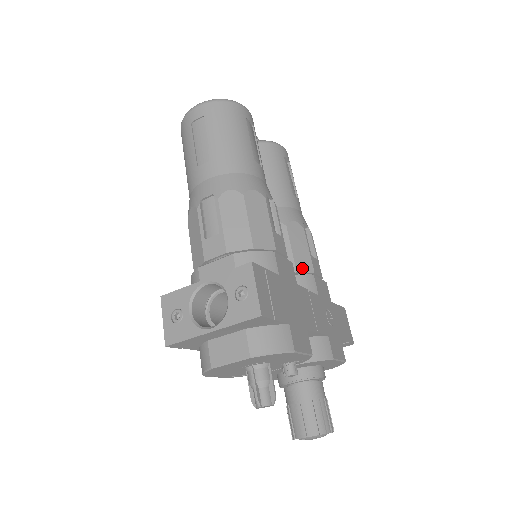
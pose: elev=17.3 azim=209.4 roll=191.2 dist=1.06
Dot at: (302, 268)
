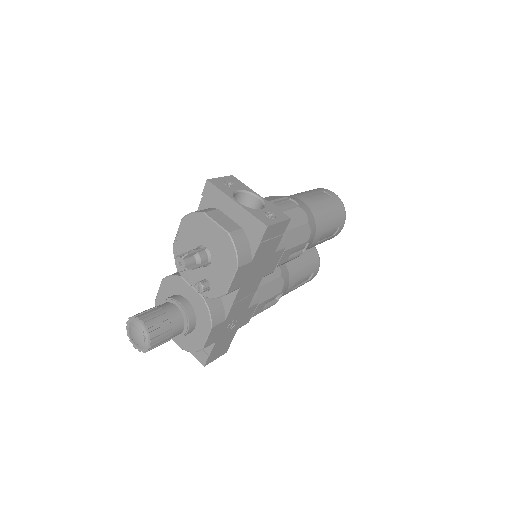
Dot at: (260, 293)
